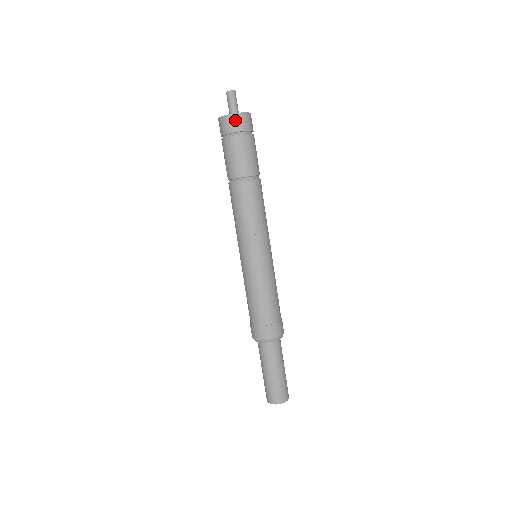
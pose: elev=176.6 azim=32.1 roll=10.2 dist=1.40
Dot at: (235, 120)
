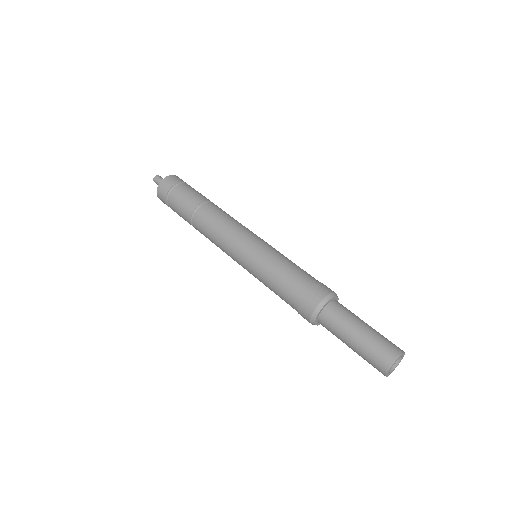
Dot at: (167, 181)
